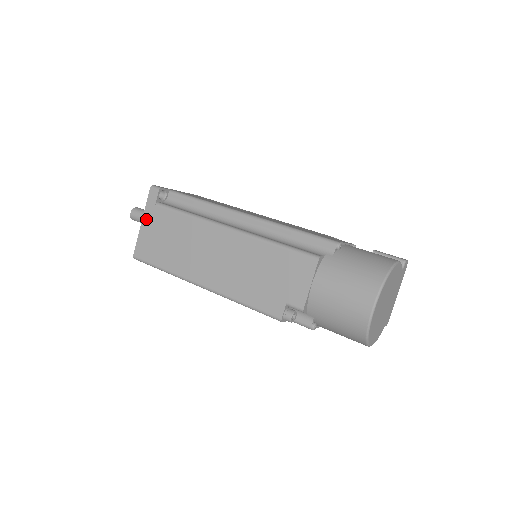
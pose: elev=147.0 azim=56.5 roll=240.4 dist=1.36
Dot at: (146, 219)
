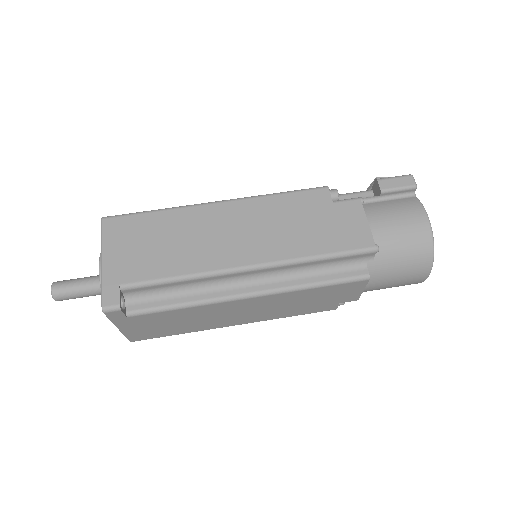
Dot at: (123, 326)
